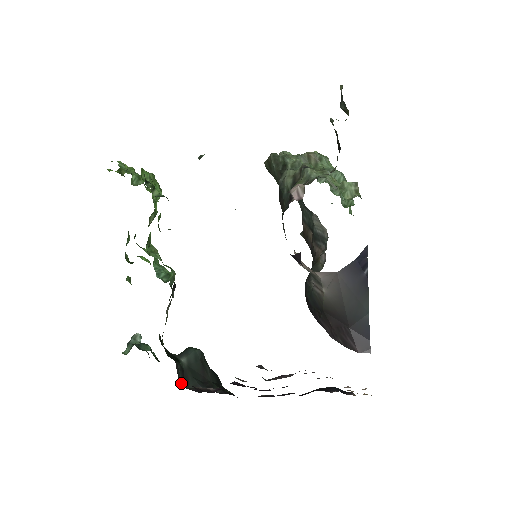
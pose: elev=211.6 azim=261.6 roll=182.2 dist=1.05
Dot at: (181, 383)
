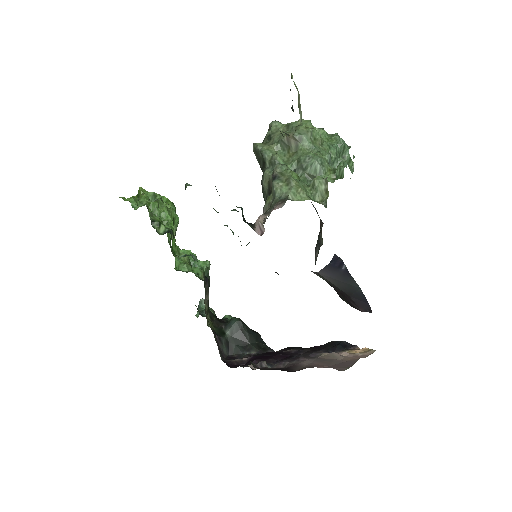
Dot at: (226, 353)
